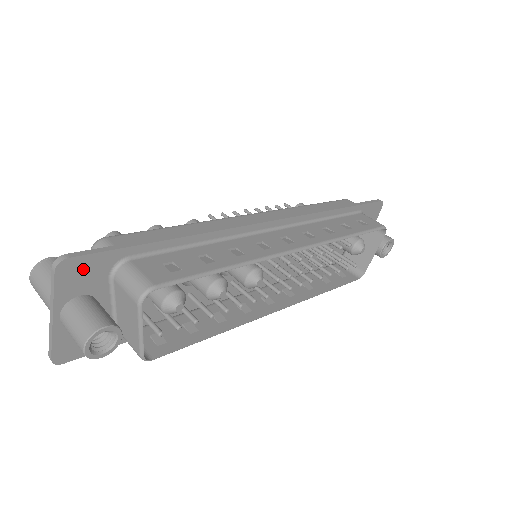
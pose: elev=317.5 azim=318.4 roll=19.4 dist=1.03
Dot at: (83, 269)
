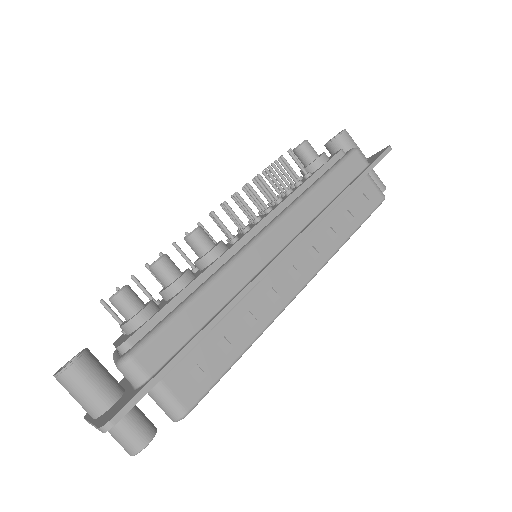
Dot at: occluded
